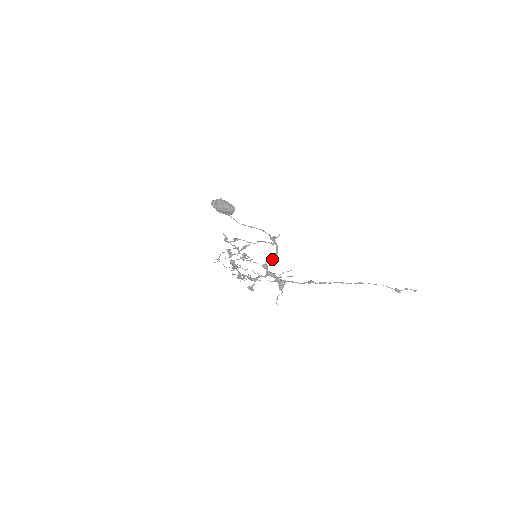
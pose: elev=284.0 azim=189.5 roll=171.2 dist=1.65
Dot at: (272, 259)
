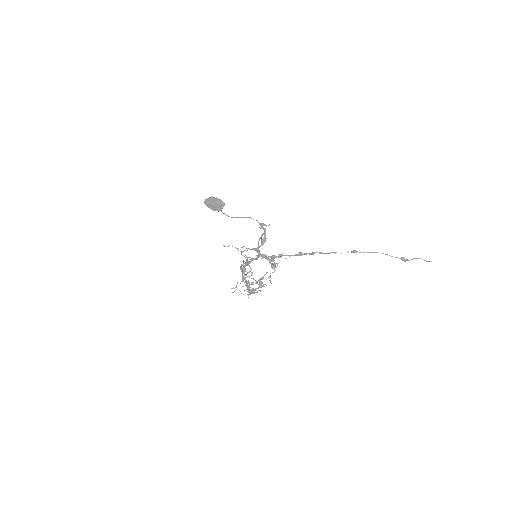
Dot at: (261, 240)
